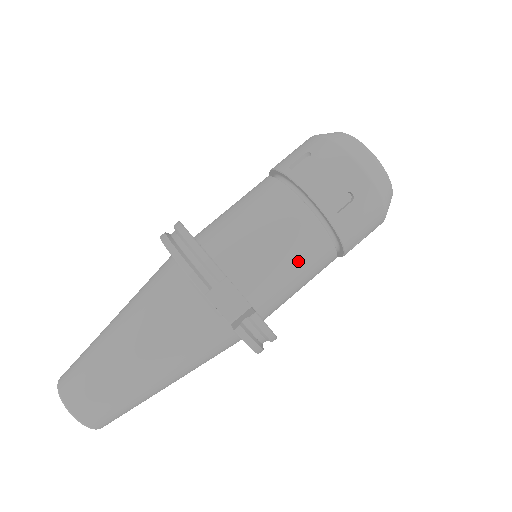
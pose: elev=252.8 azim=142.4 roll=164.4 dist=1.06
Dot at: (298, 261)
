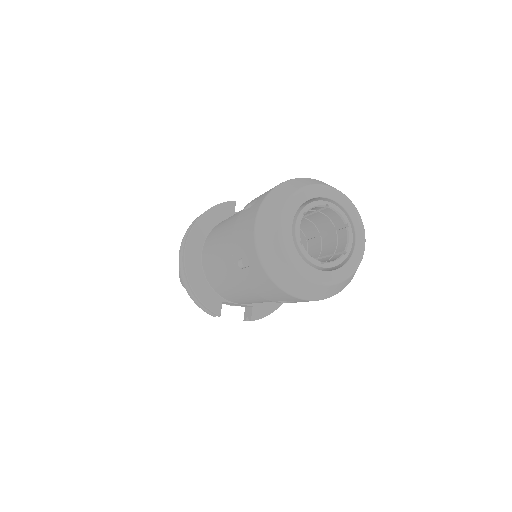
Dot at: occluded
